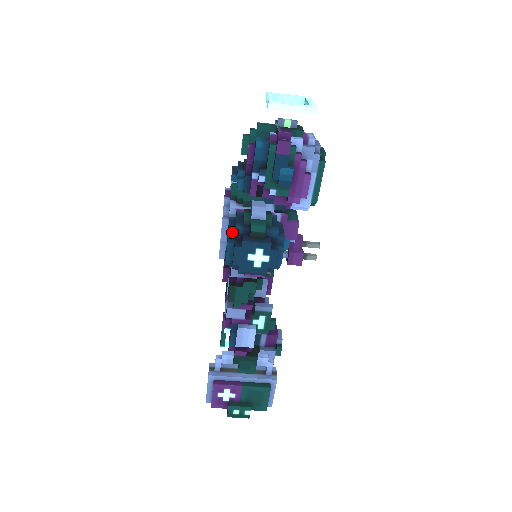
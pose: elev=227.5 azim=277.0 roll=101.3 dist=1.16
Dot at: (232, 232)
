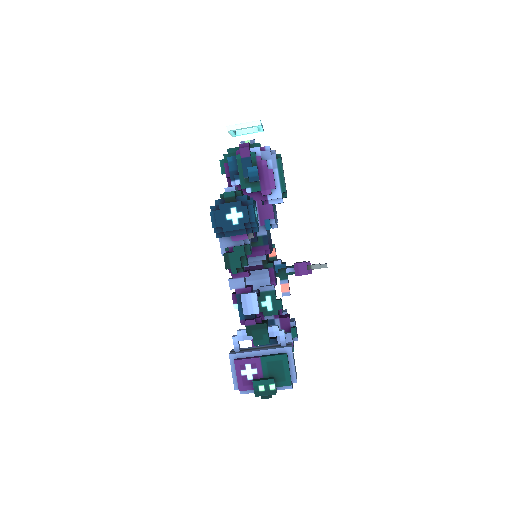
Dot at: (213, 206)
